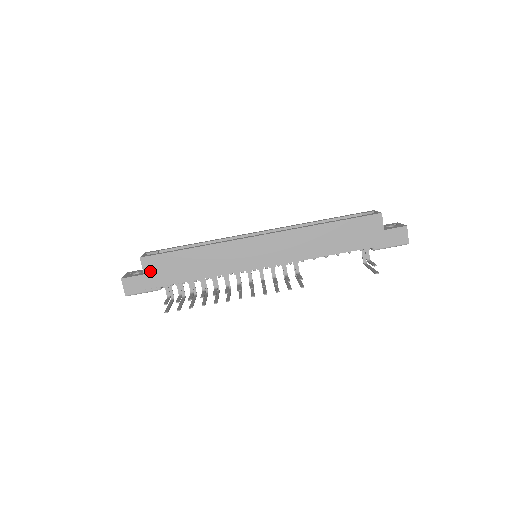
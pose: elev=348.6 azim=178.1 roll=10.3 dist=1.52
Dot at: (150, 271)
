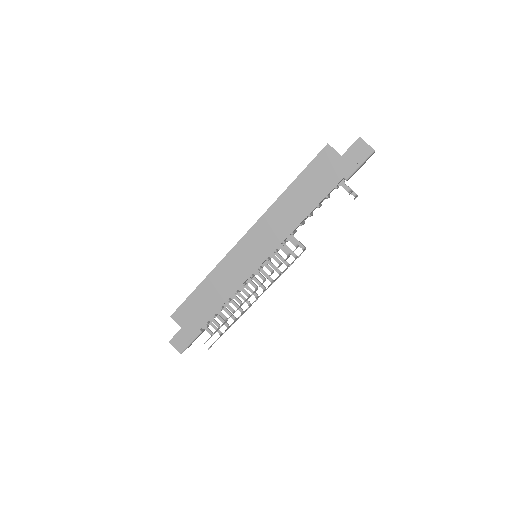
Dot at: (184, 323)
